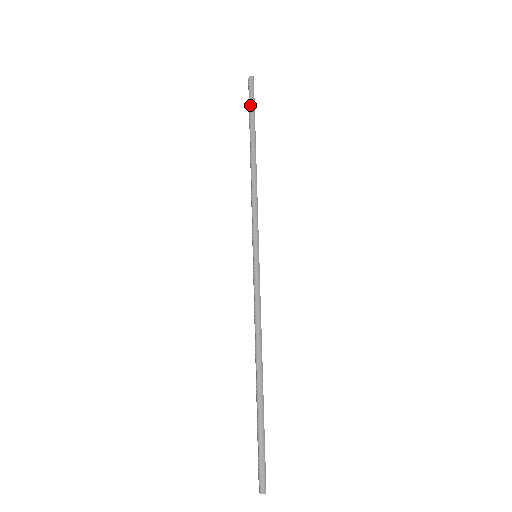
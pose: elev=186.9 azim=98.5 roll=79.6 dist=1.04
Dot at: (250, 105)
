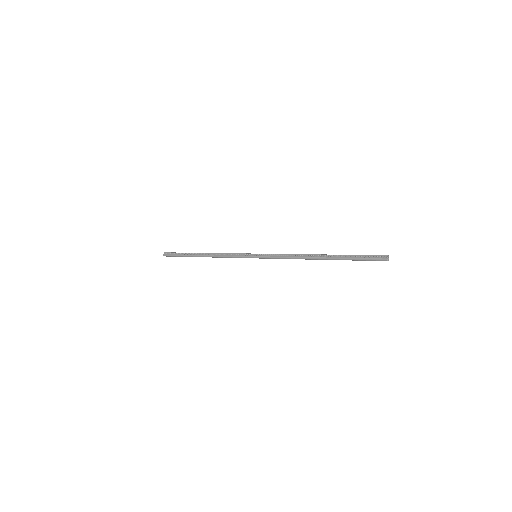
Dot at: occluded
